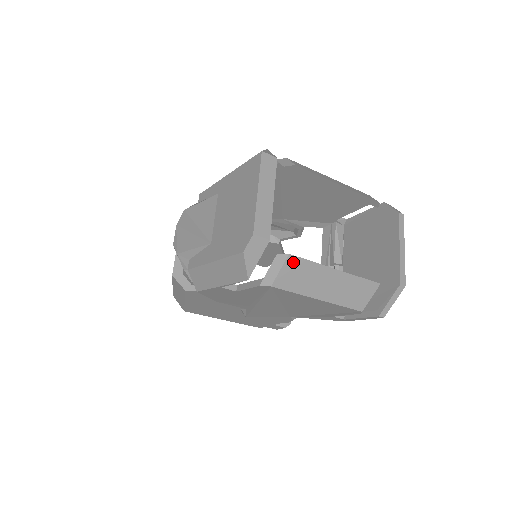
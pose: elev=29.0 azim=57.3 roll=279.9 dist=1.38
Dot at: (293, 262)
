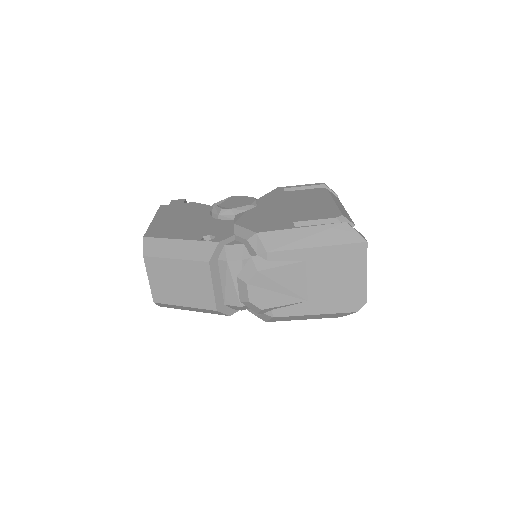
Dot at: occluded
